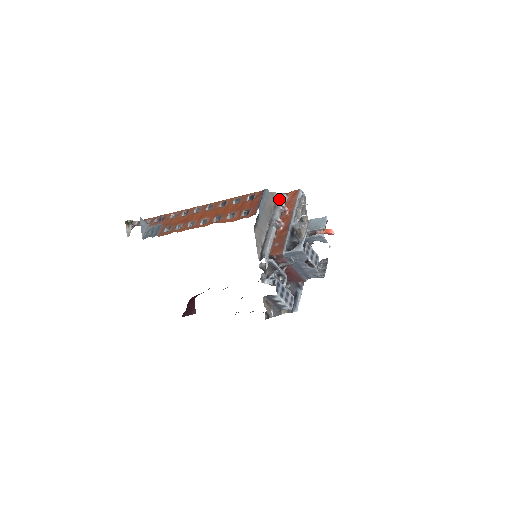
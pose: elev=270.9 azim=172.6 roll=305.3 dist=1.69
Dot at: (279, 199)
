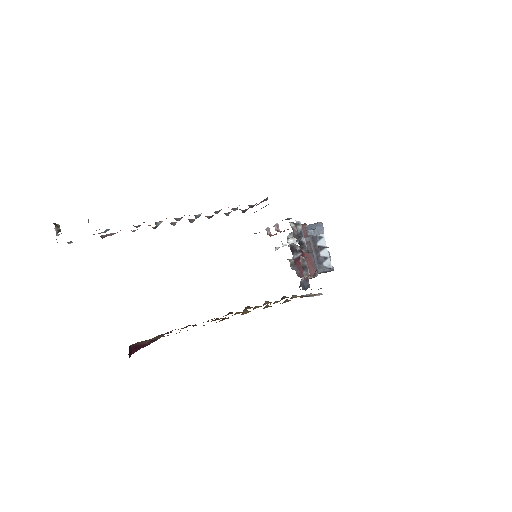
Dot at: occluded
